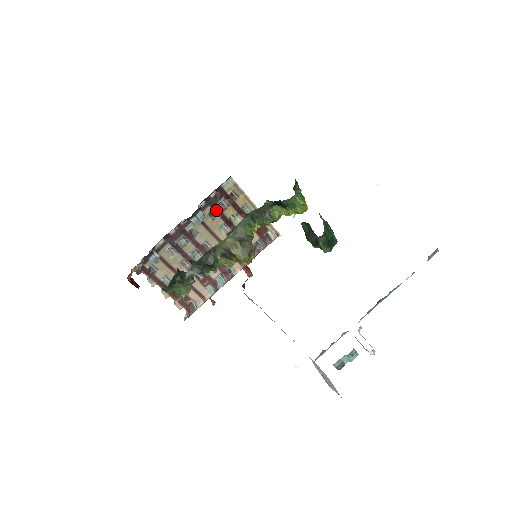
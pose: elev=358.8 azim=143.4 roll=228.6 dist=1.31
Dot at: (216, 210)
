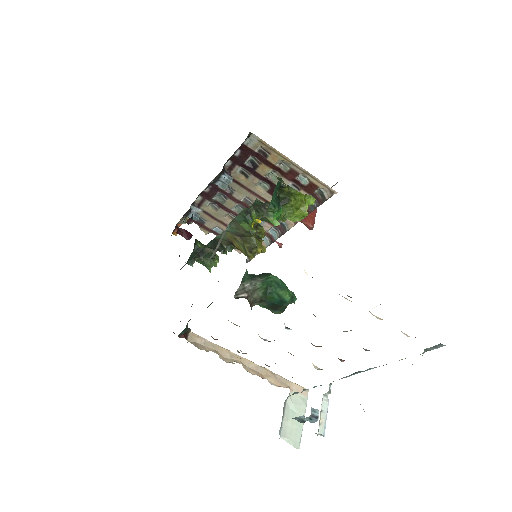
Dot at: (247, 168)
